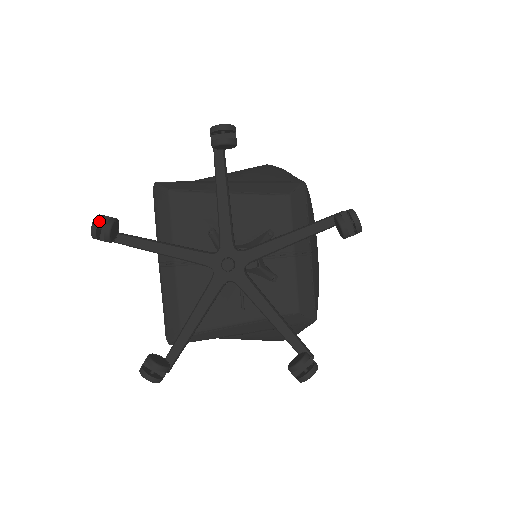
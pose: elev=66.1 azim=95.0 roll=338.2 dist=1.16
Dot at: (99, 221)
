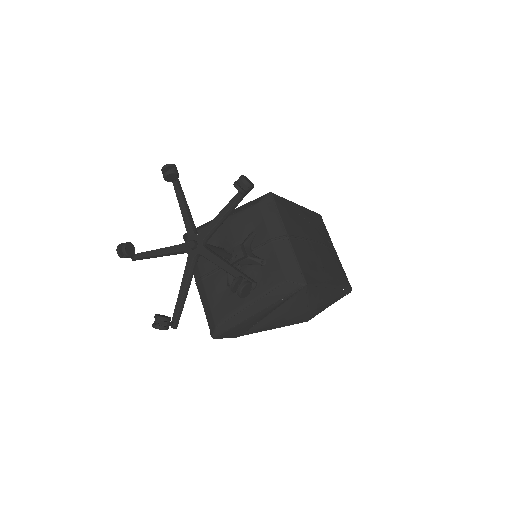
Dot at: (120, 246)
